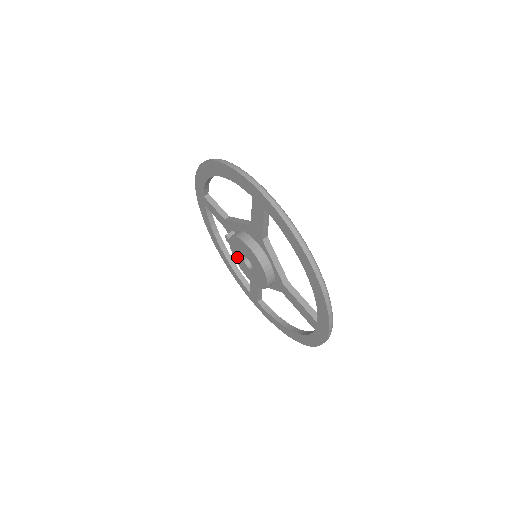
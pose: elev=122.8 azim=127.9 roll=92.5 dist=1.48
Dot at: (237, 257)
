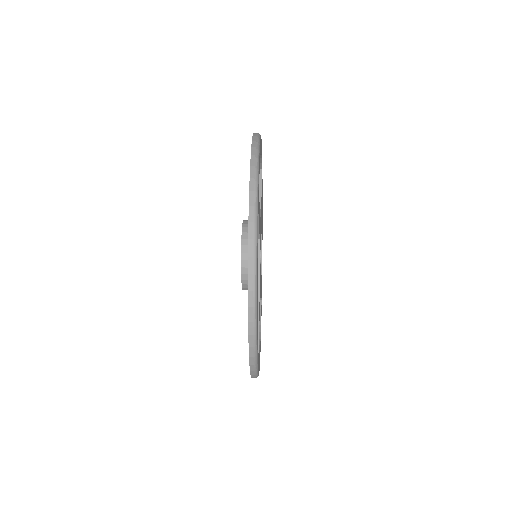
Dot at: occluded
